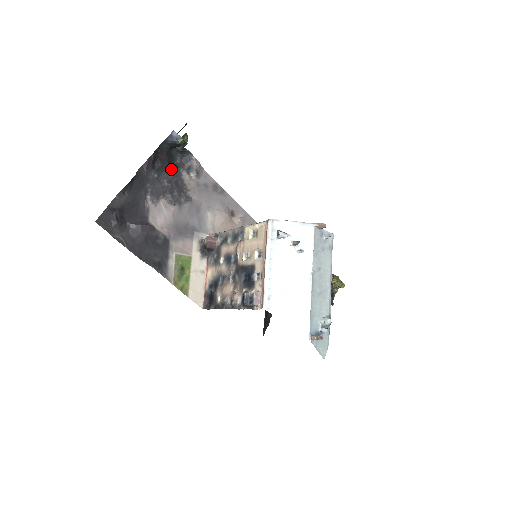
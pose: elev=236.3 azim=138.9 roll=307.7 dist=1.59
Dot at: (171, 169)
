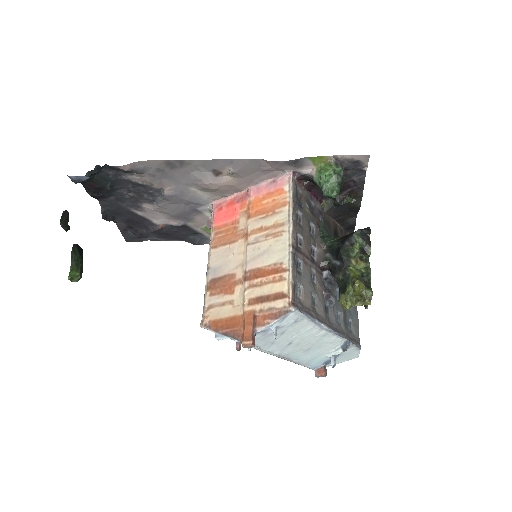
Dot at: (116, 184)
